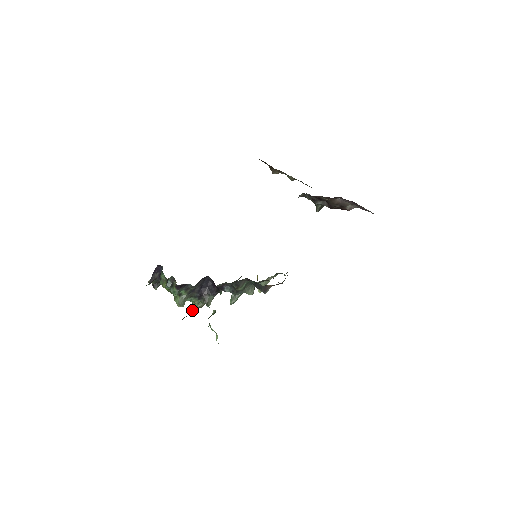
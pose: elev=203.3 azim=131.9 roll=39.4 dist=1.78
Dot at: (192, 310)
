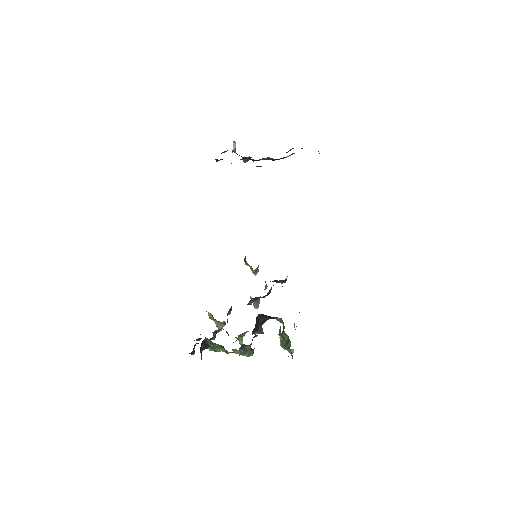
Dot at: (241, 343)
